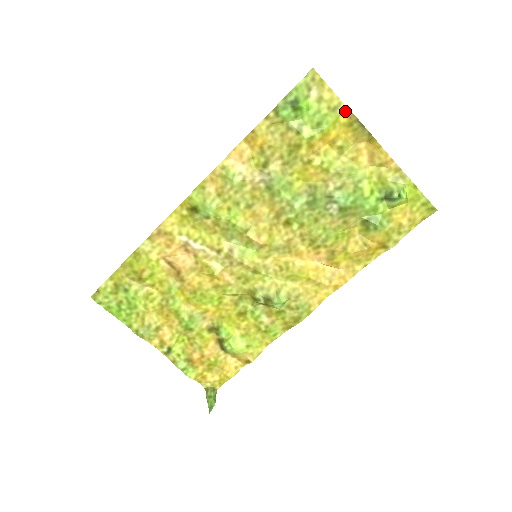
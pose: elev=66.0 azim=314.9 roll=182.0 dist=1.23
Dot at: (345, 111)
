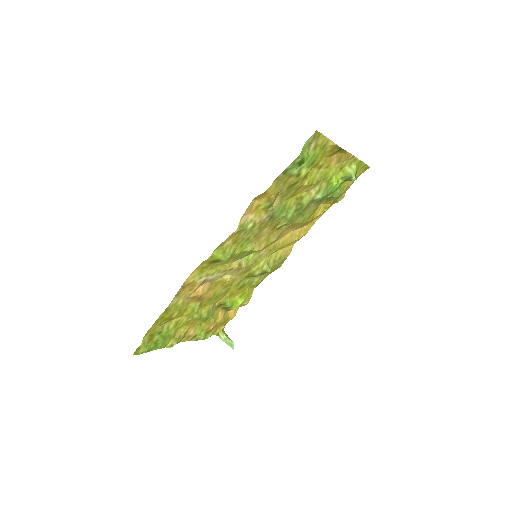
Dot at: (331, 144)
